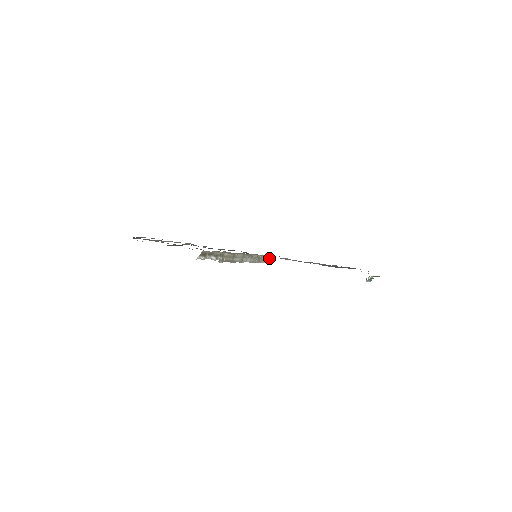
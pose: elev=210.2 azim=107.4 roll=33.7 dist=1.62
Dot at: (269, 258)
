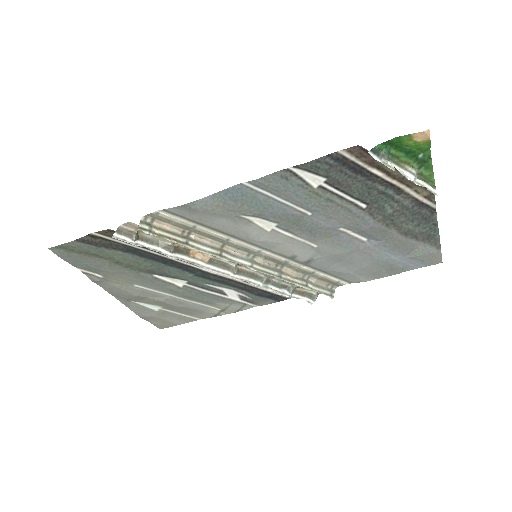
Dot at: (323, 287)
